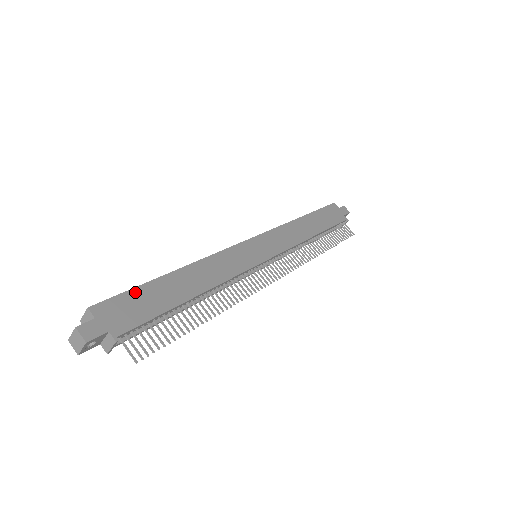
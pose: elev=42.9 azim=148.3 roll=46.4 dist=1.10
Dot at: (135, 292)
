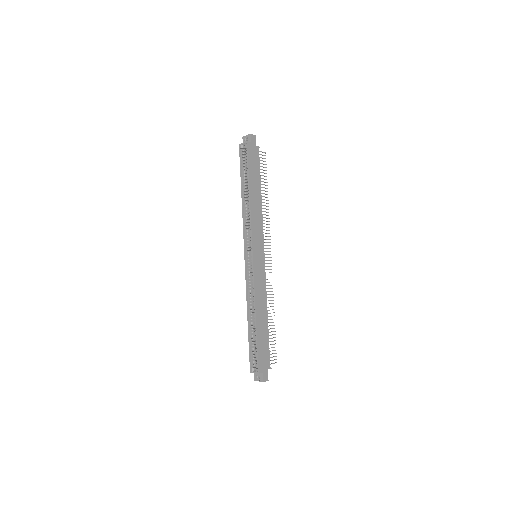
Dot at: (259, 349)
